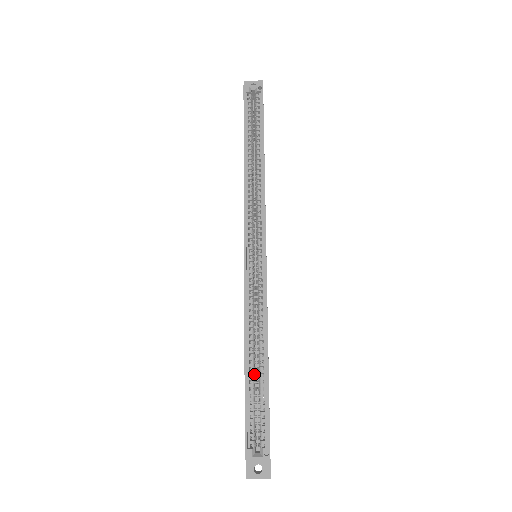
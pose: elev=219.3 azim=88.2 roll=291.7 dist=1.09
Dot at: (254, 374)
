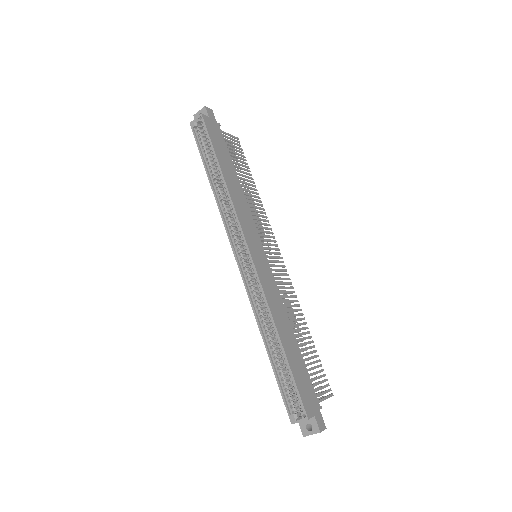
Dot at: (278, 356)
